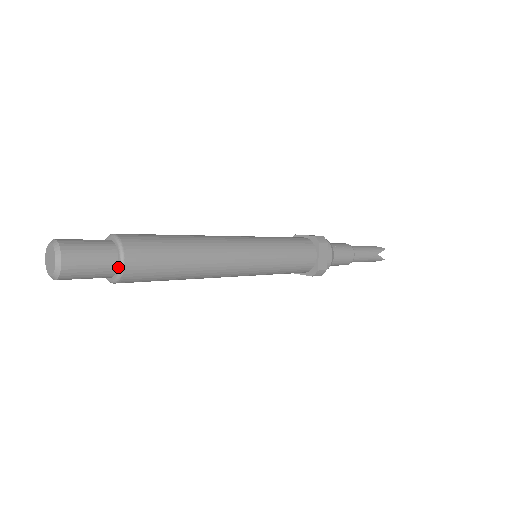
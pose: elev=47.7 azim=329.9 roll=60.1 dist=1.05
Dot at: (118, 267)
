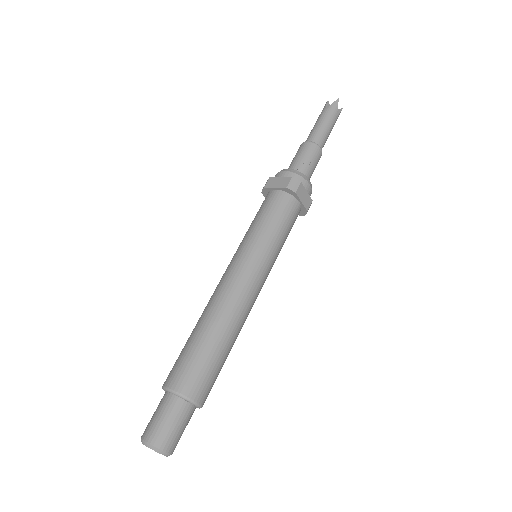
Dot at: (196, 407)
